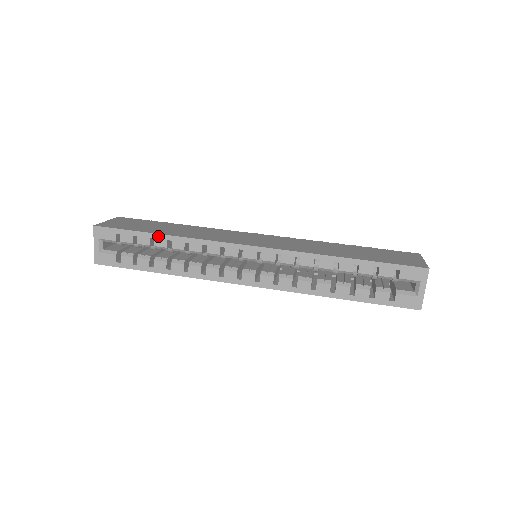
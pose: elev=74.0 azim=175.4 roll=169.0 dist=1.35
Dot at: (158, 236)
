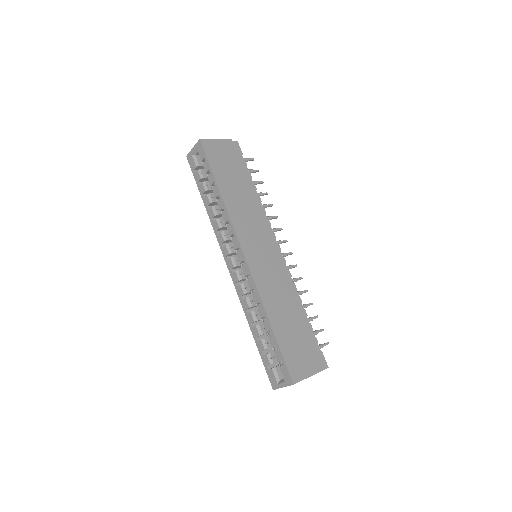
Dot at: (217, 187)
